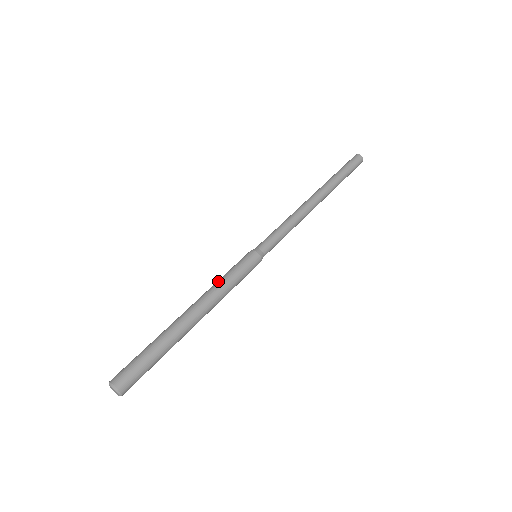
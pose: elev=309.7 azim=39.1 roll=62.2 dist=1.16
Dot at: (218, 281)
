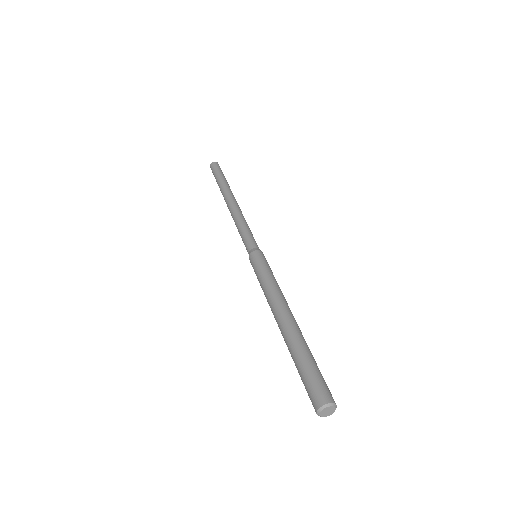
Dot at: (271, 283)
